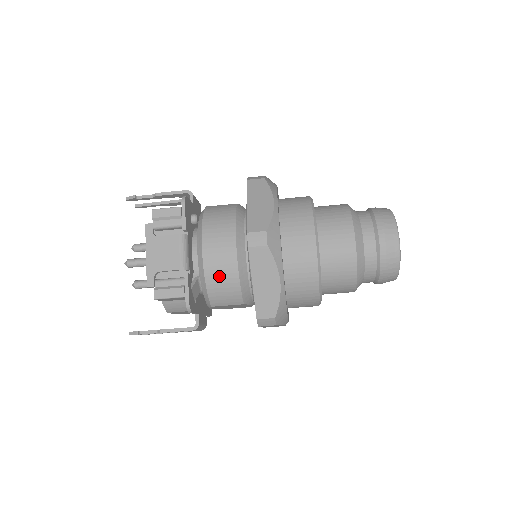
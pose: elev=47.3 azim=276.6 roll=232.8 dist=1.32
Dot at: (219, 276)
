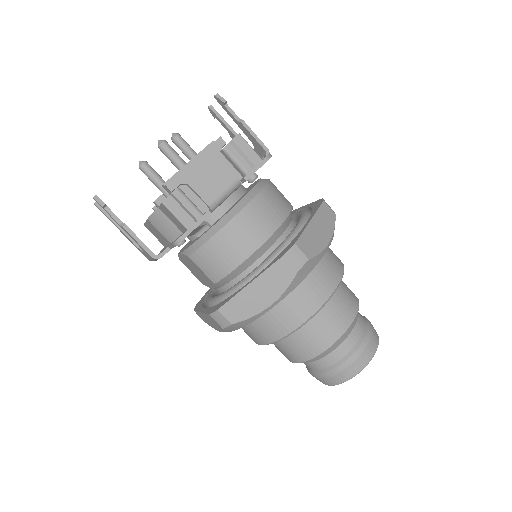
Dot at: (229, 245)
